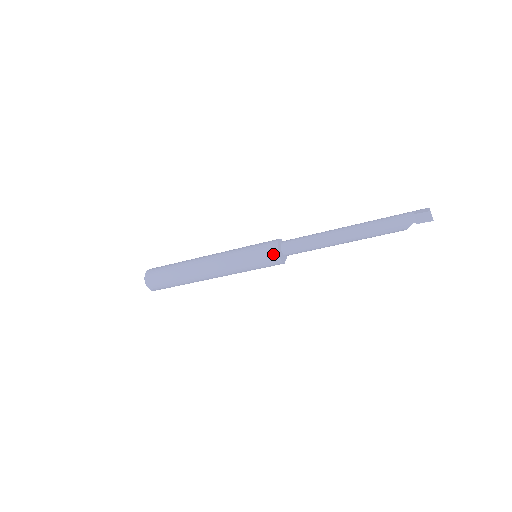
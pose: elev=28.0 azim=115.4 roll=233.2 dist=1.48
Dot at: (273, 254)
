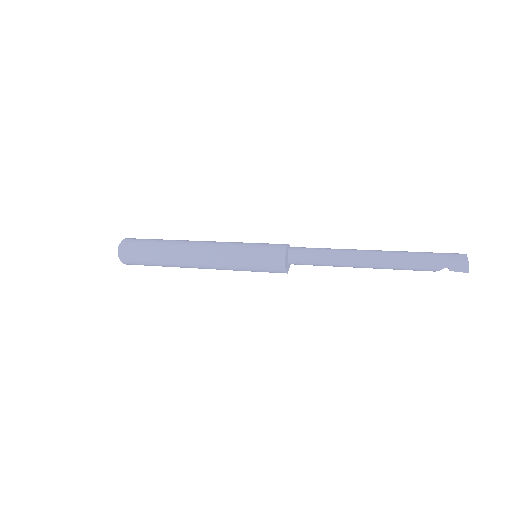
Dot at: (278, 263)
